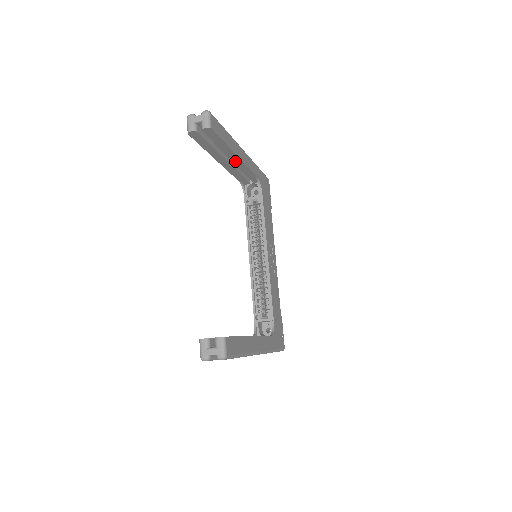
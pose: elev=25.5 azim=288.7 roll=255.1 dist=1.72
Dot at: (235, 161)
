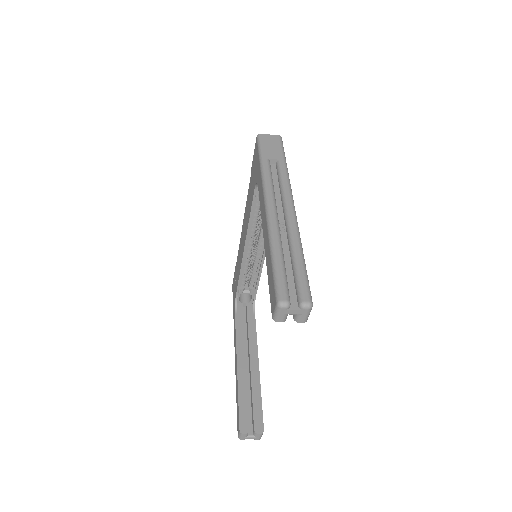
Dot at: occluded
